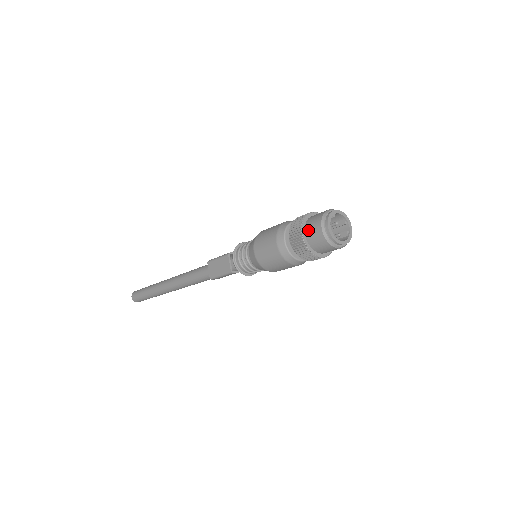
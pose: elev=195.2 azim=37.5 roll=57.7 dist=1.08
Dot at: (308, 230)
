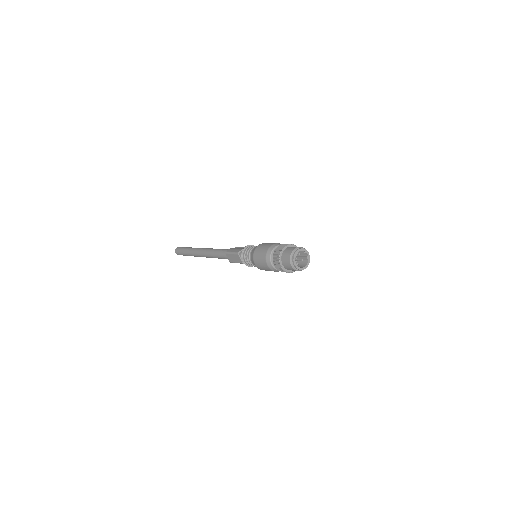
Dot at: (284, 263)
